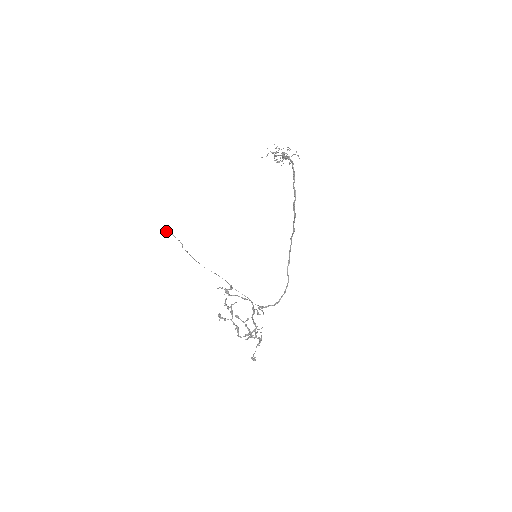
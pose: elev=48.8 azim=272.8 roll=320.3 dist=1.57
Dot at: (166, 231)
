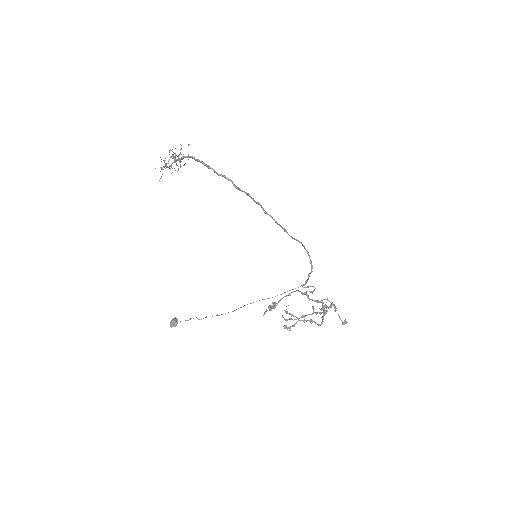
Dot at: (173, 325)
